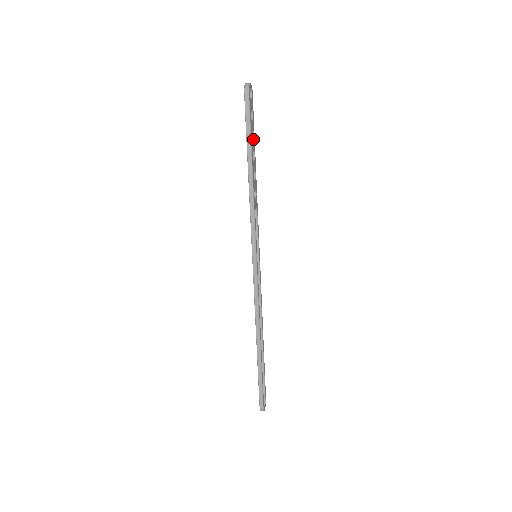
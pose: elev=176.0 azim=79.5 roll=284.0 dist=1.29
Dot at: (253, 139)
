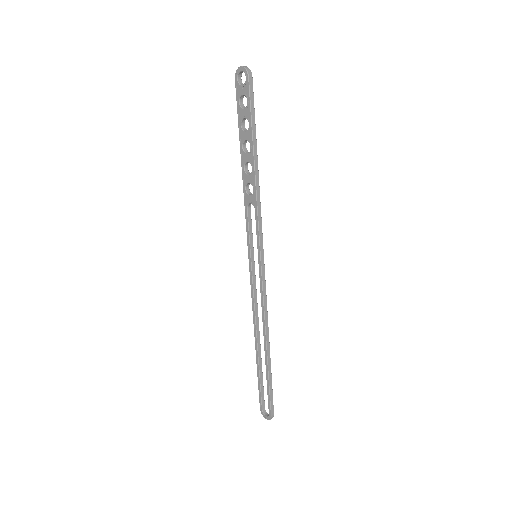
Dot at: (246, 129)
